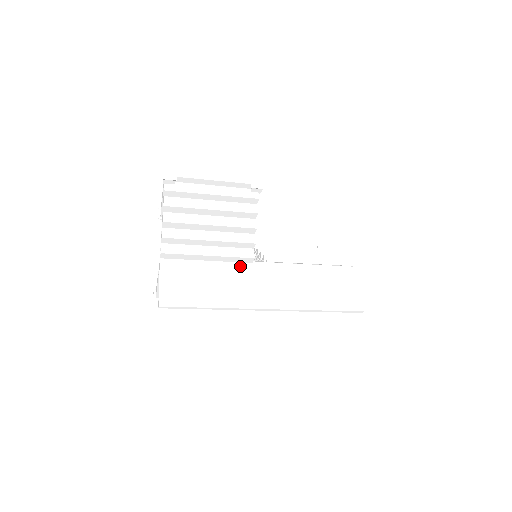
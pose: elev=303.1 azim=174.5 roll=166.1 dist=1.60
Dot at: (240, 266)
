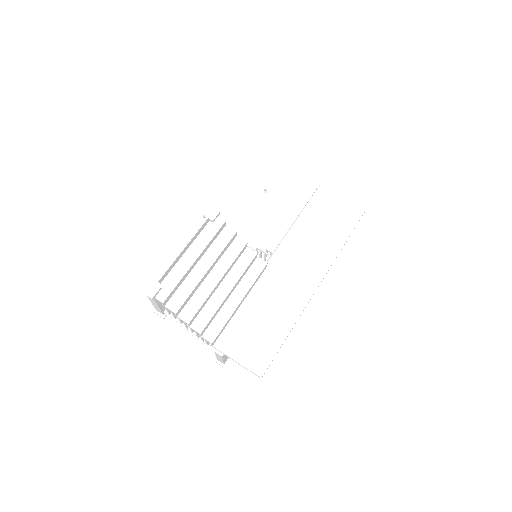
Dot at: (264, 280)
